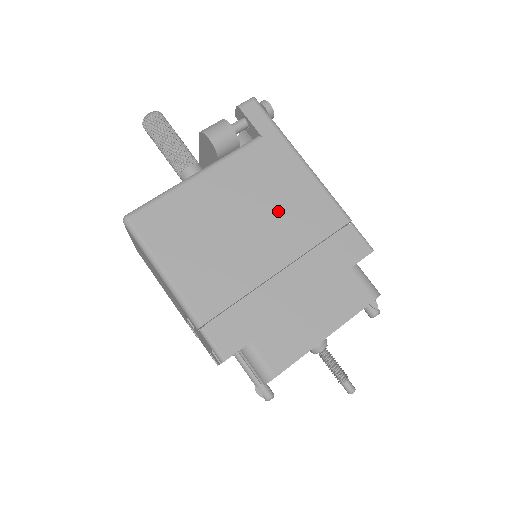
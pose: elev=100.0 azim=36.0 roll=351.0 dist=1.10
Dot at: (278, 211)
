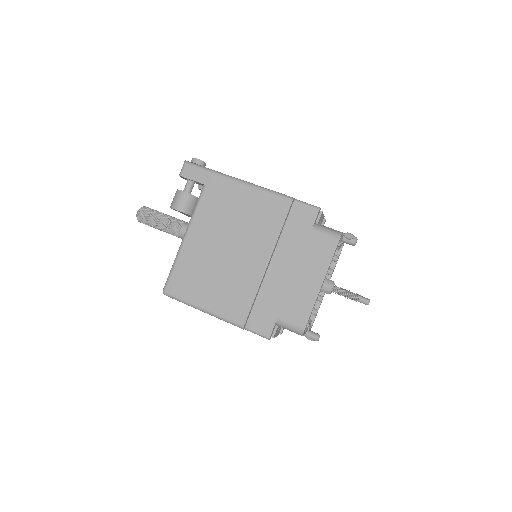
Dot at: (244, 226)
